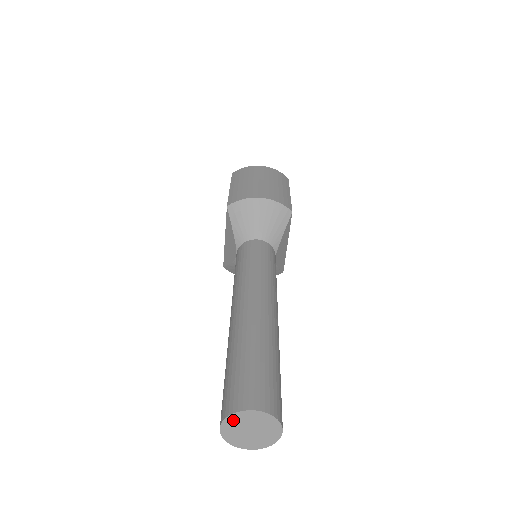
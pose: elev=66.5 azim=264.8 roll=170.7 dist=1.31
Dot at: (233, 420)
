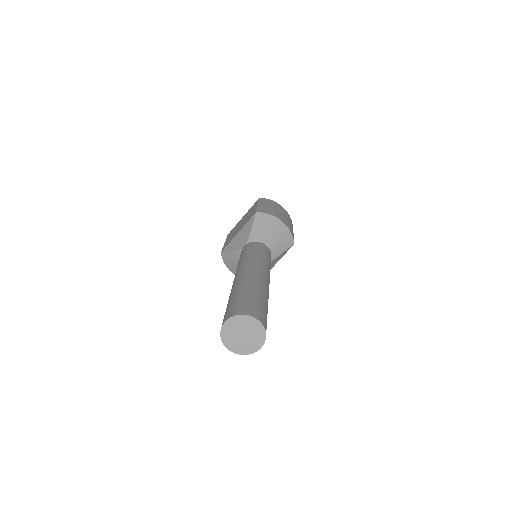
Dot at: (239, 320)
